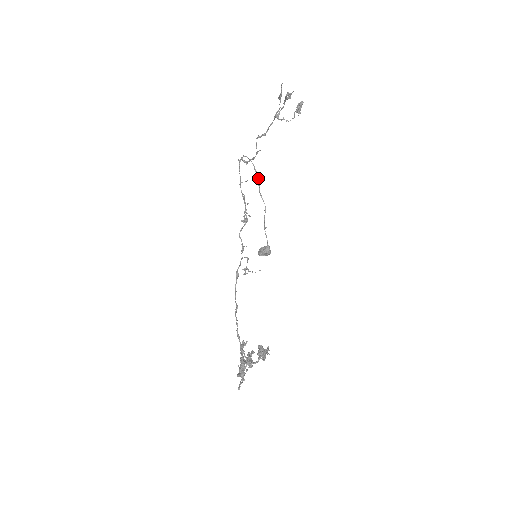
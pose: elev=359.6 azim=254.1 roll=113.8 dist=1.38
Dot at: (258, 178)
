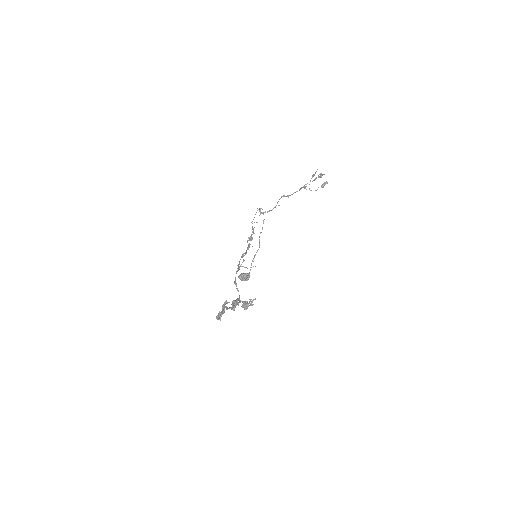
Dot at: (262, 229)
